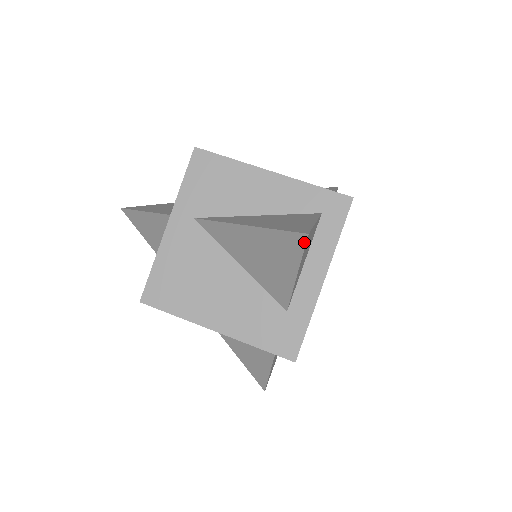
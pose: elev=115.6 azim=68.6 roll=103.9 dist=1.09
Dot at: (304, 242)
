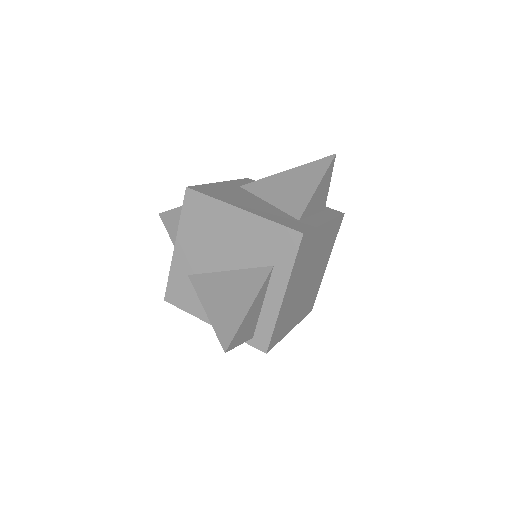
Dot at: (331, 160)
